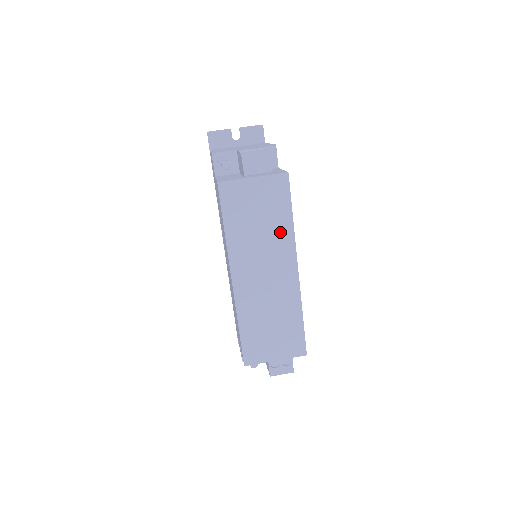
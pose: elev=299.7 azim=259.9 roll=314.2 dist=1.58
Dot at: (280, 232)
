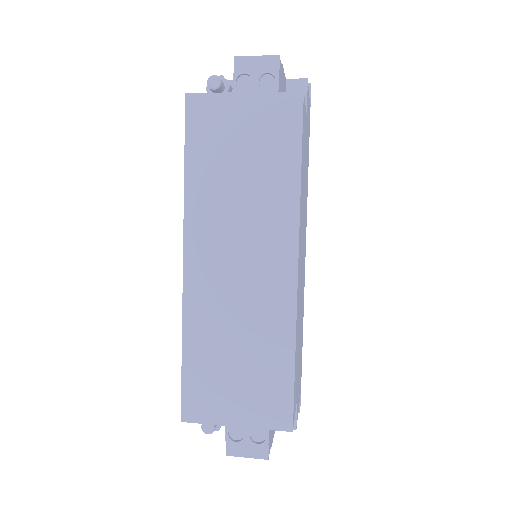
Dot at: (275, 193)
